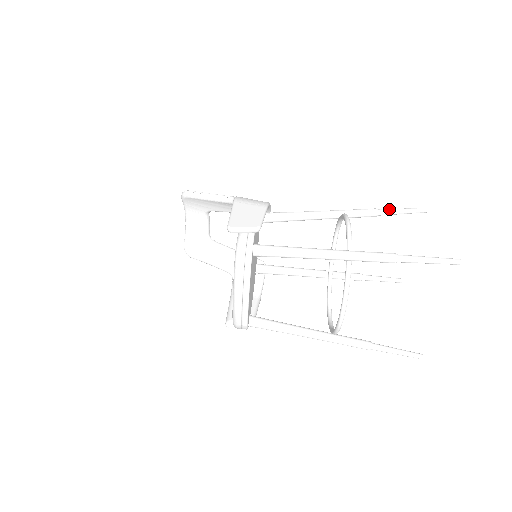
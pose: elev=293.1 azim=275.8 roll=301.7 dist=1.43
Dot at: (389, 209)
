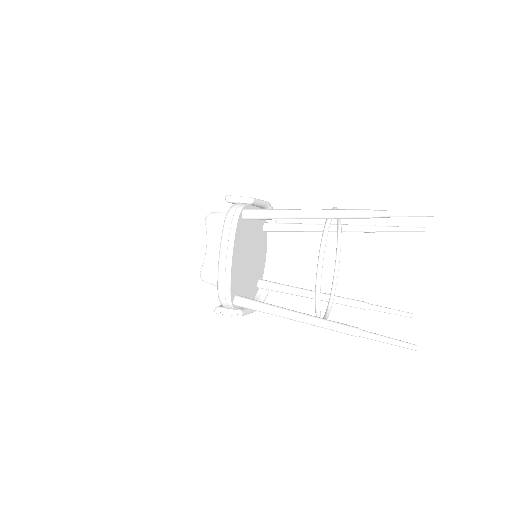
Dot at: (387, 226)
